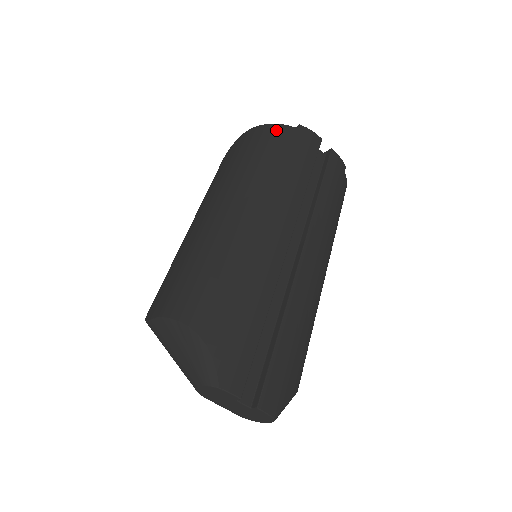
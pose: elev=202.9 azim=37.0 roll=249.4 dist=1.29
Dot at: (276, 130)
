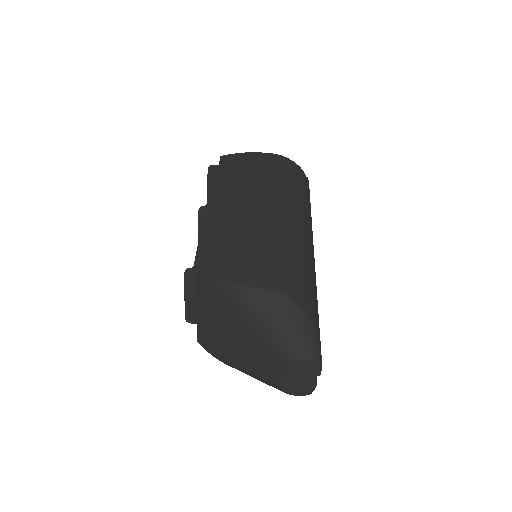
Dot at: (302, 172)
